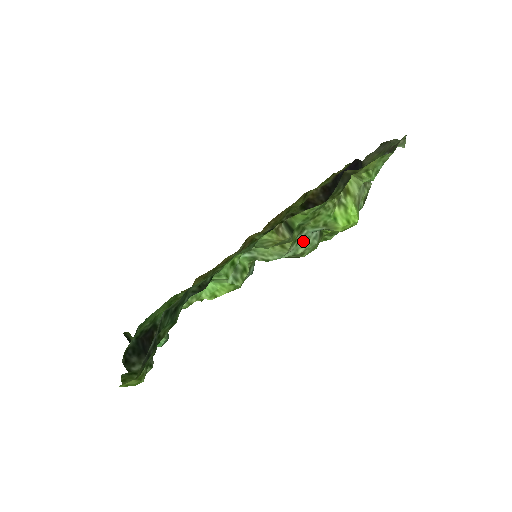
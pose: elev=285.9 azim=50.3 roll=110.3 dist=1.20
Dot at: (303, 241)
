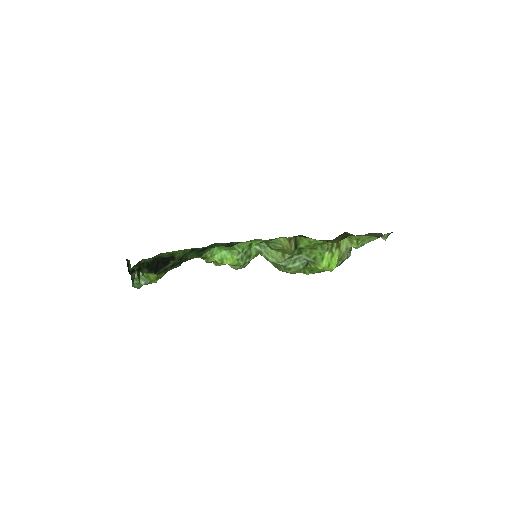
Dot at: (295, 261)
